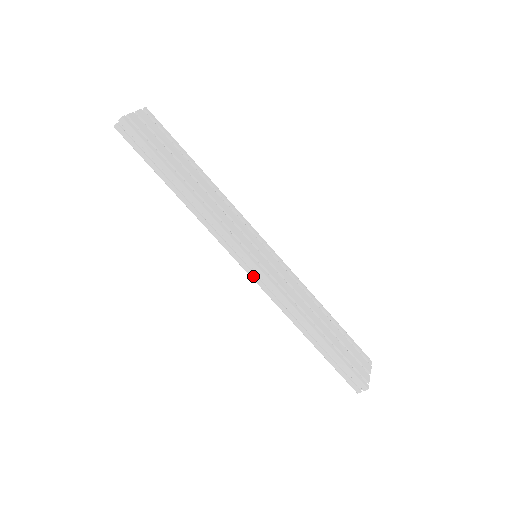
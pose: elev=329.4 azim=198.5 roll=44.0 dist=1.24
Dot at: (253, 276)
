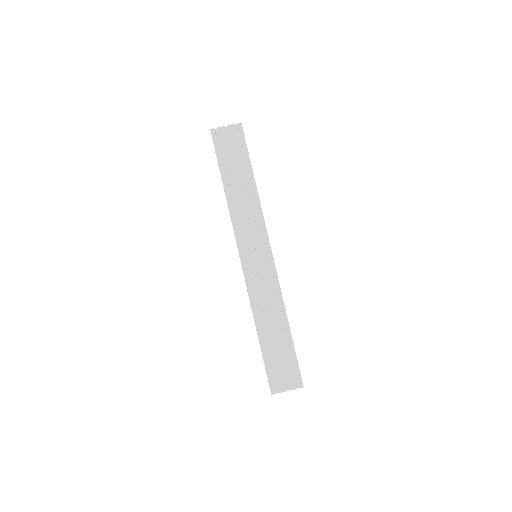
Dot at: occluded
